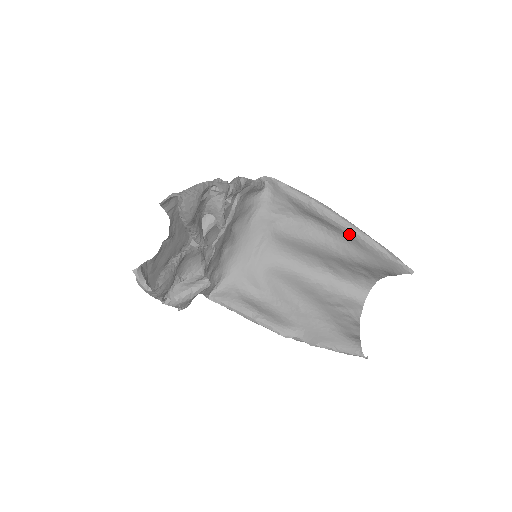
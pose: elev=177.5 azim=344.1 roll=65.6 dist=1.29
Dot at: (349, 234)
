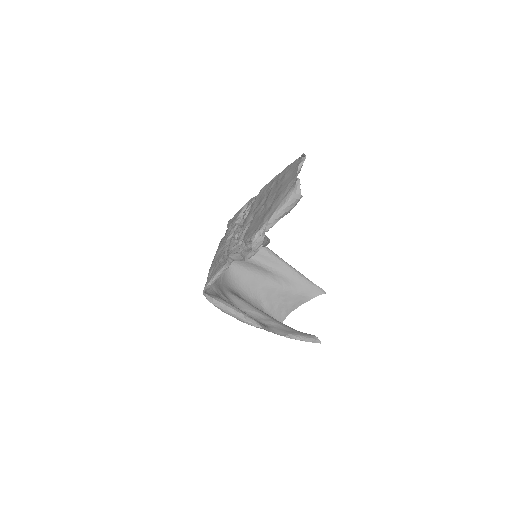
Dot at: (287, 268)
